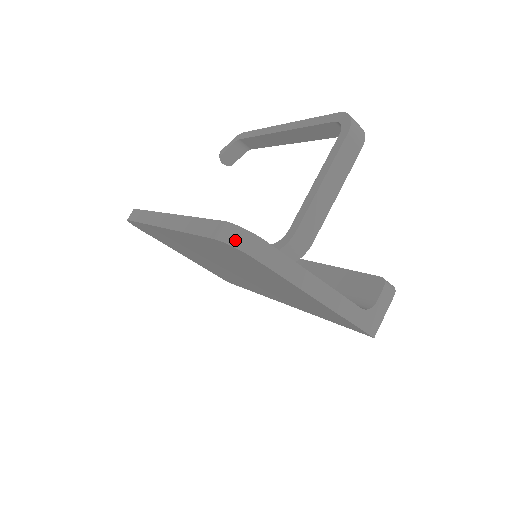
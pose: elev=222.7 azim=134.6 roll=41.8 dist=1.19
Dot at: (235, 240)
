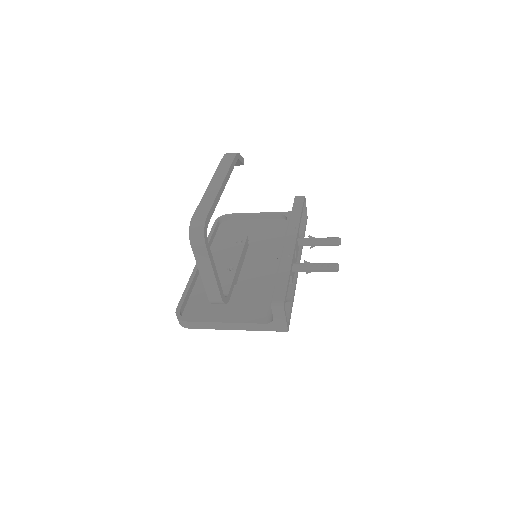
Dot at: (179, 322)
